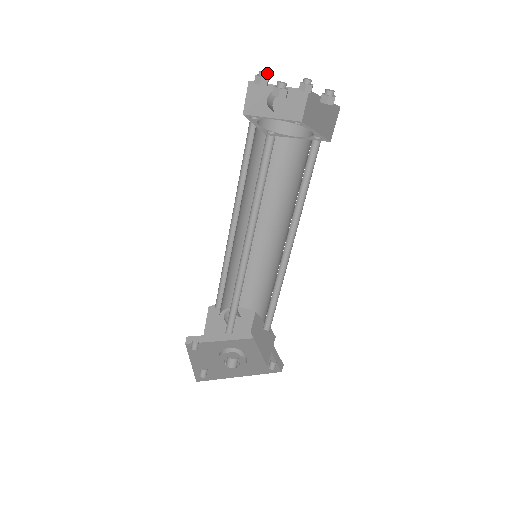
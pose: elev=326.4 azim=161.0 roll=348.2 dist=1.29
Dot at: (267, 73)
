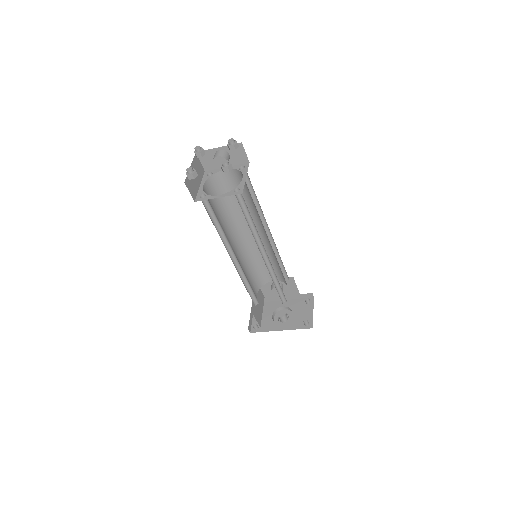
Dot at: (199, 148)
